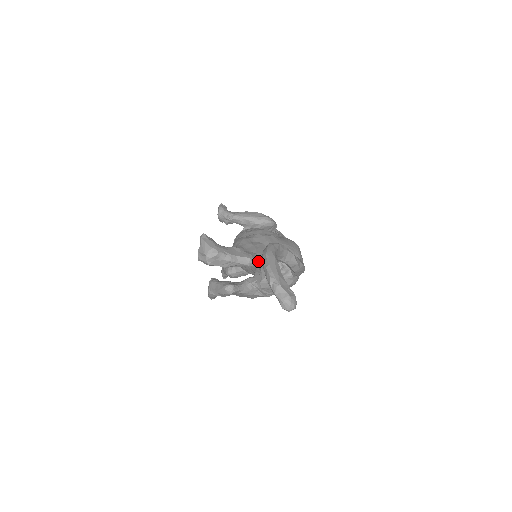
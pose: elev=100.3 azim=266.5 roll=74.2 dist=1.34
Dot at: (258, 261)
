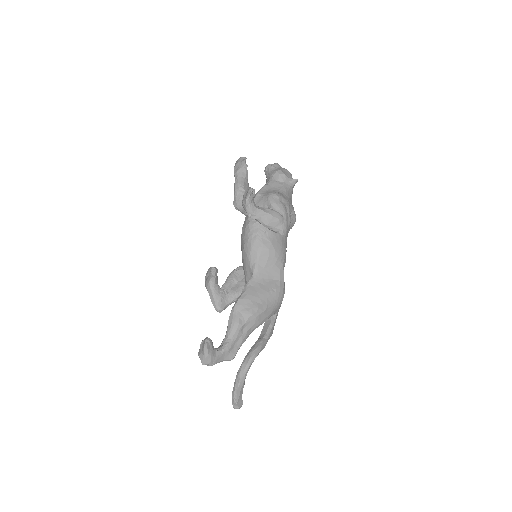
Dot at: occluded
